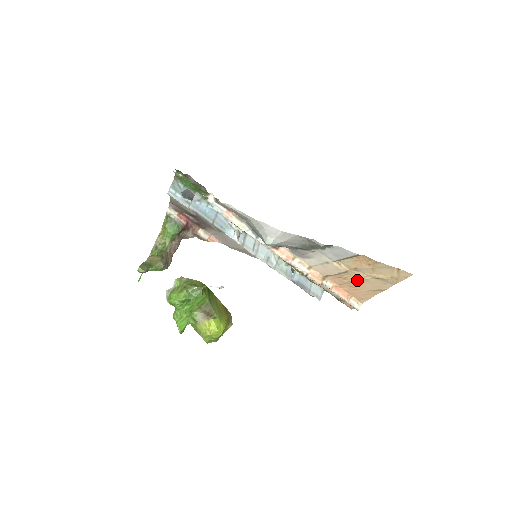
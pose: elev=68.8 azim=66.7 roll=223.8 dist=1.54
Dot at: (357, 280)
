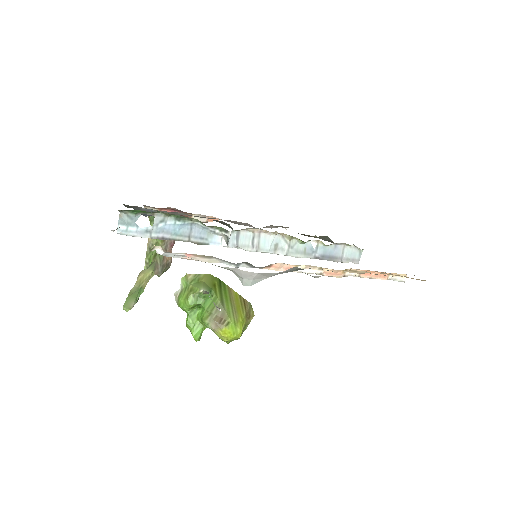
Dot at: occluded
